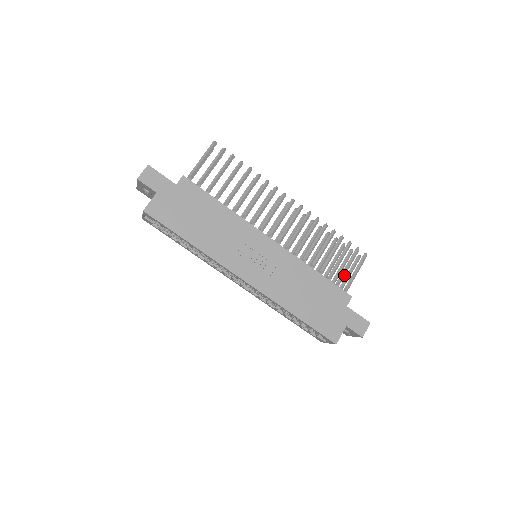
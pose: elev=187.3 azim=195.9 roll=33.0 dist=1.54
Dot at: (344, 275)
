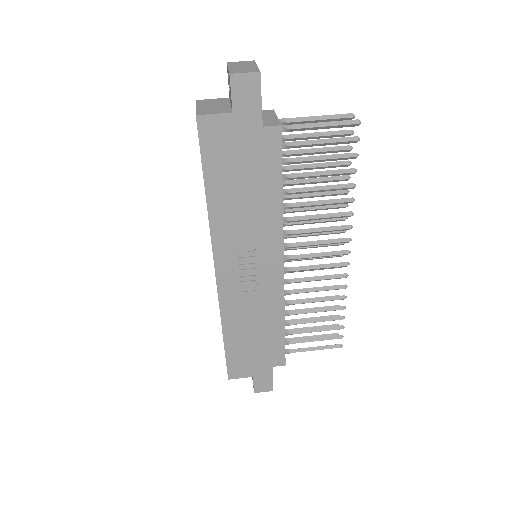
Dot at: (304, 342)
